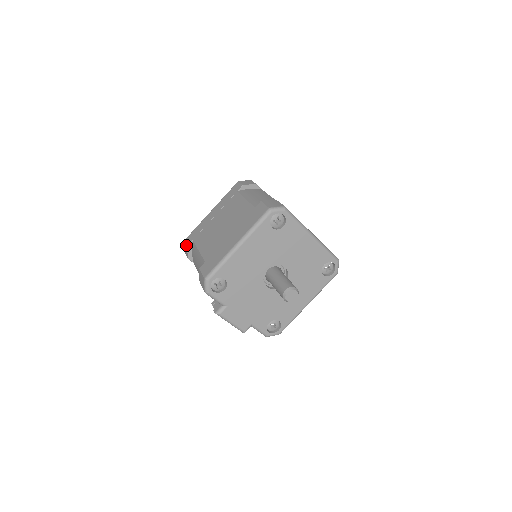
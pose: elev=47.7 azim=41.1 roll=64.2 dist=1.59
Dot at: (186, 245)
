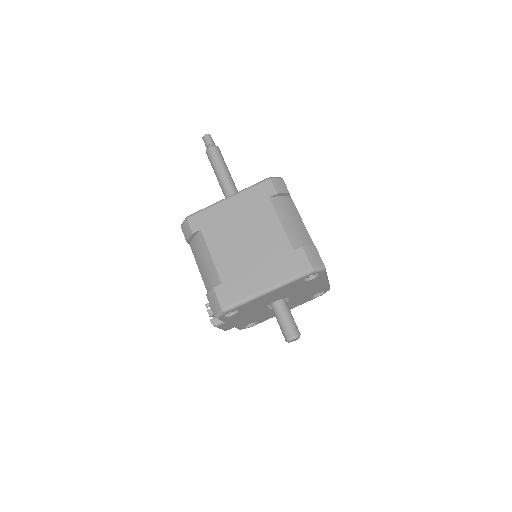
Dot at: (190, 229)
